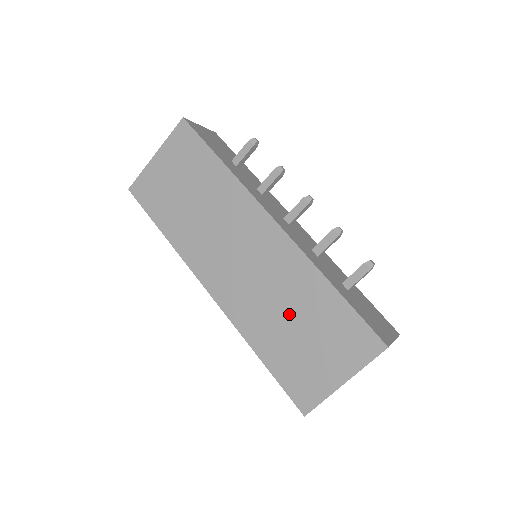
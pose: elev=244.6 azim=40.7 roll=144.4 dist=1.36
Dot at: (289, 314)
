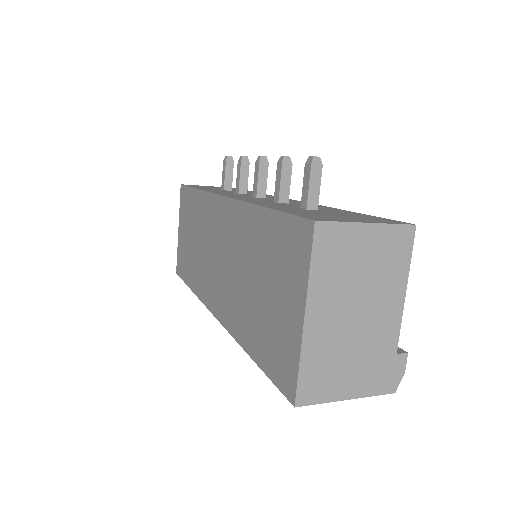
Dot at: (250, 278)
